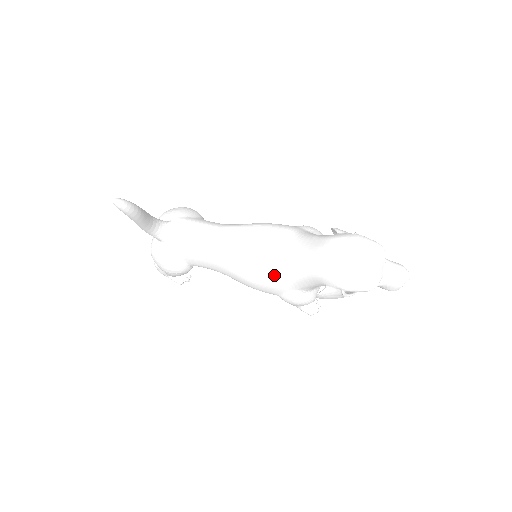
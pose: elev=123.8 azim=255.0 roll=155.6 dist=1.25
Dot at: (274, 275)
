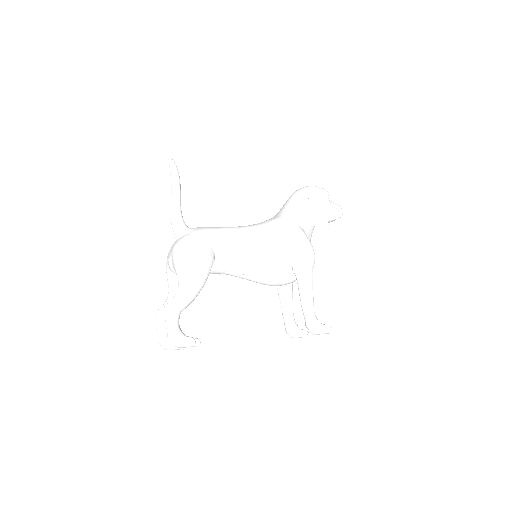
Dot at: (278, 218)
